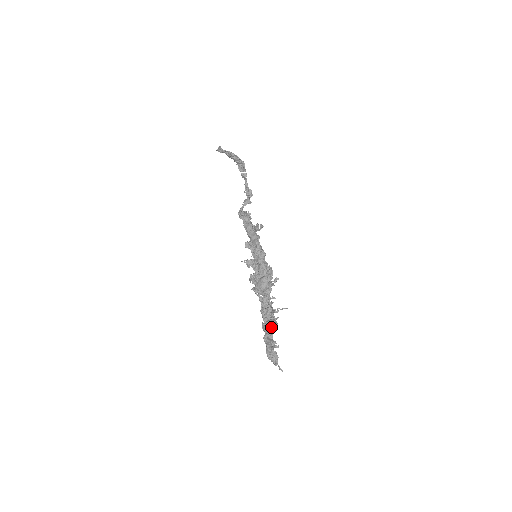
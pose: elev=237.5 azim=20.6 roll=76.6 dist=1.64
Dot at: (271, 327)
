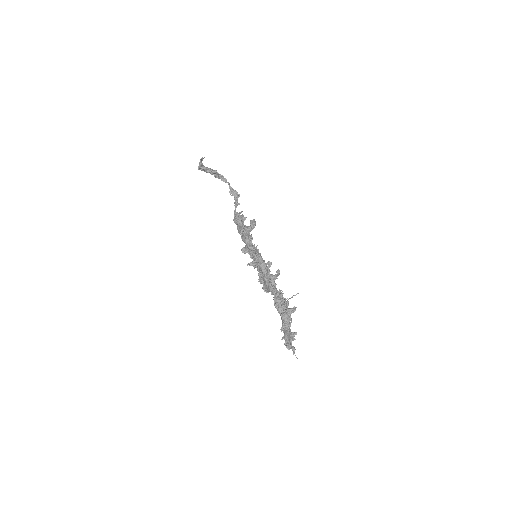
Dot at: (288, 316)
